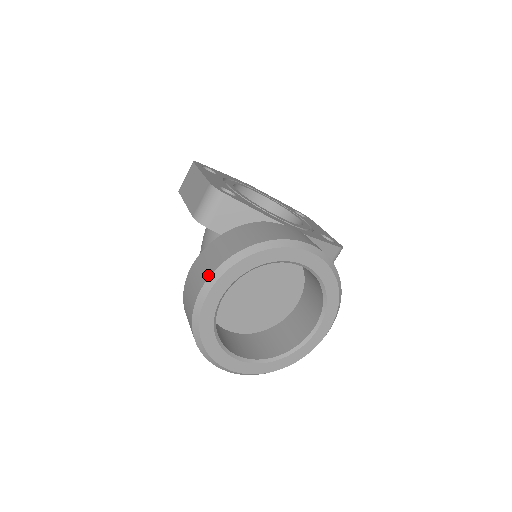
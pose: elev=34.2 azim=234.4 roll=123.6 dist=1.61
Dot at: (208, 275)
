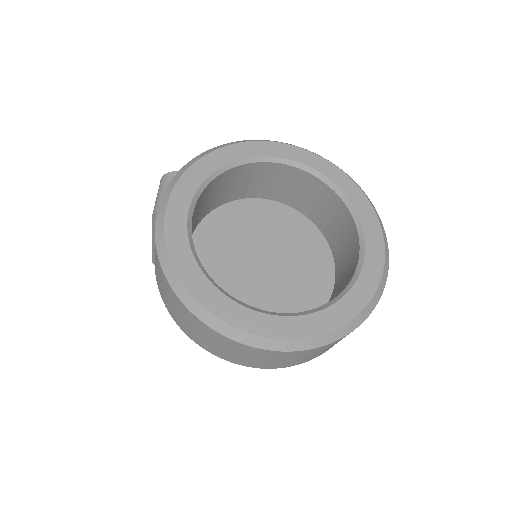
Dot at: (162, 197)
